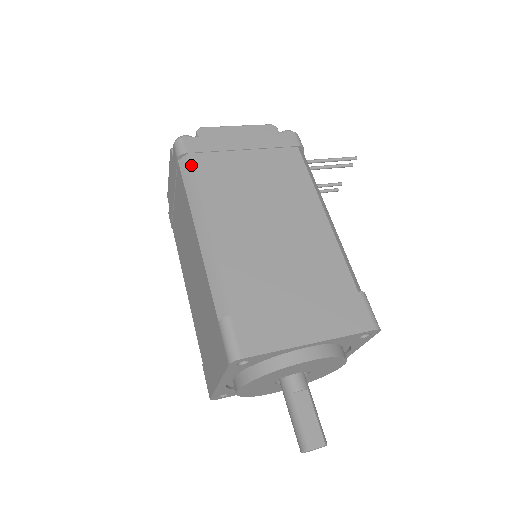
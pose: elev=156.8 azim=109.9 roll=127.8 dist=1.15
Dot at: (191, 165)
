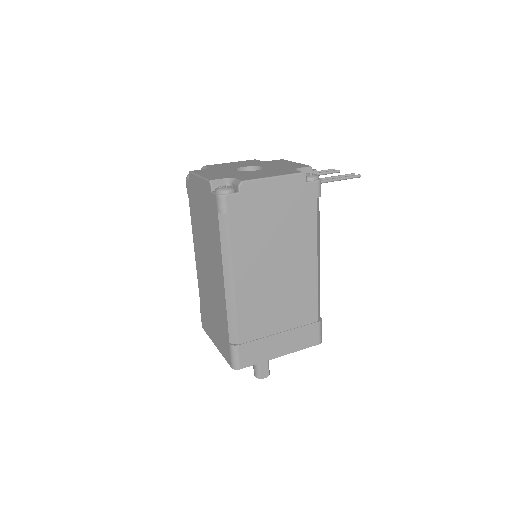
Dot at: (229, 226)
